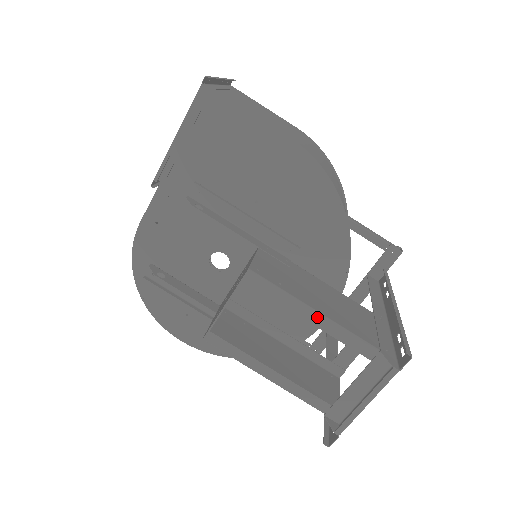
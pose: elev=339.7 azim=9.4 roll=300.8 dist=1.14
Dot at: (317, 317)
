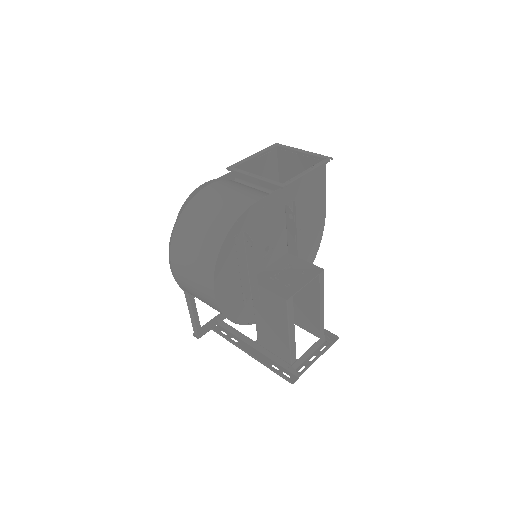
Dot at: (323, 307)
